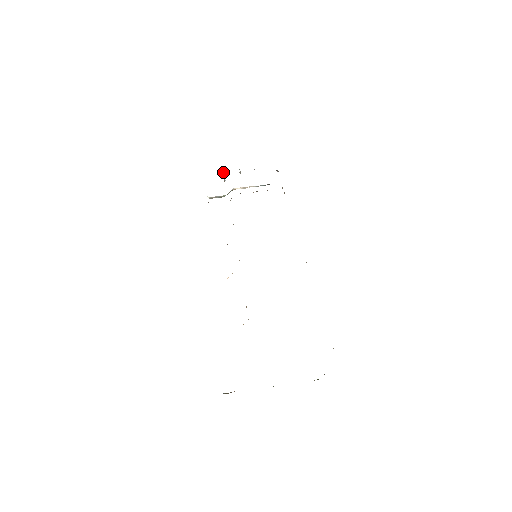
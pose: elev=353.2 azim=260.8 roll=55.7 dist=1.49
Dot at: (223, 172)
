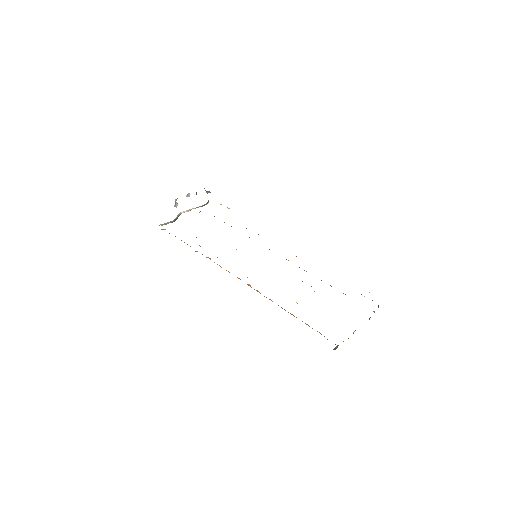
Dot at: occluded
